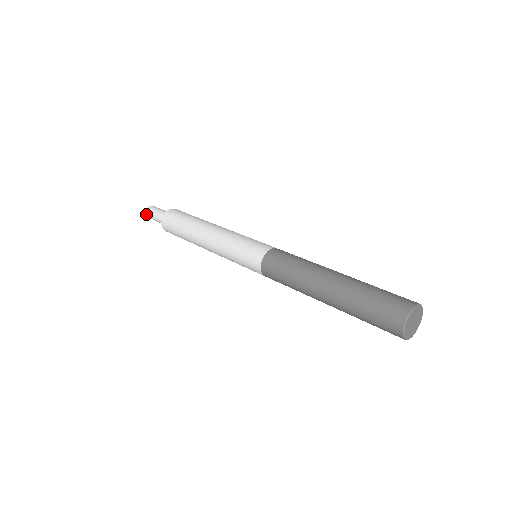
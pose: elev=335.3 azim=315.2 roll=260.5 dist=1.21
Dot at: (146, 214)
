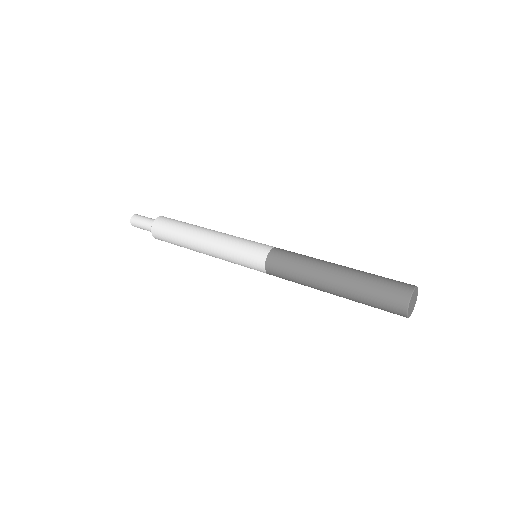
Dot at: occluded
